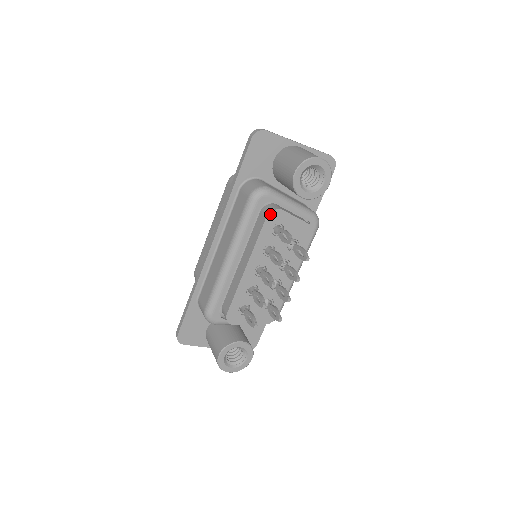
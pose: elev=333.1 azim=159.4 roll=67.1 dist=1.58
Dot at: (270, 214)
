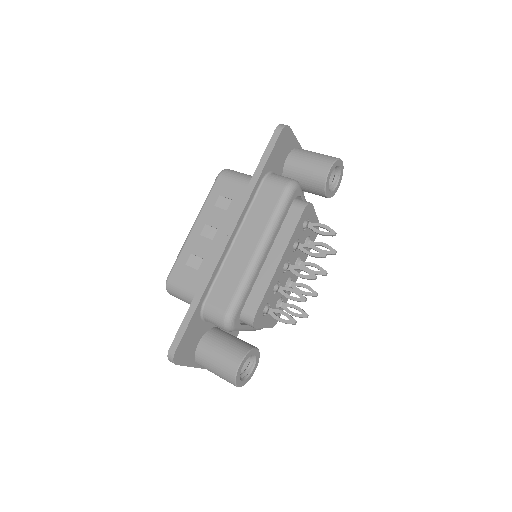
Dot at: (306, 207)
